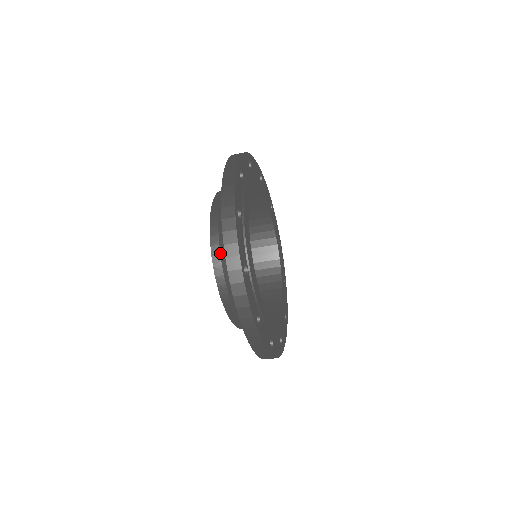
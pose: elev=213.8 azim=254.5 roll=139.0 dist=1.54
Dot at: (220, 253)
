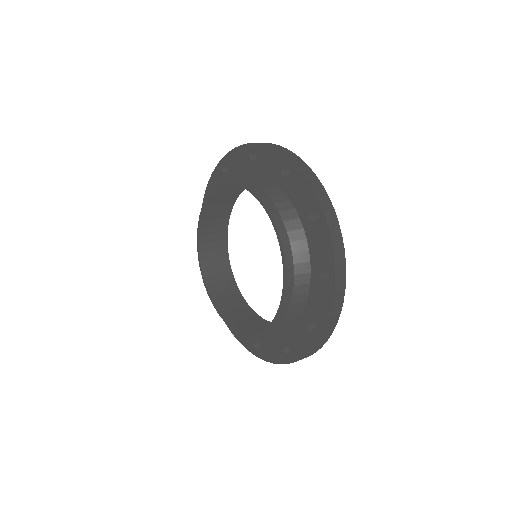
Dot at: occluded
